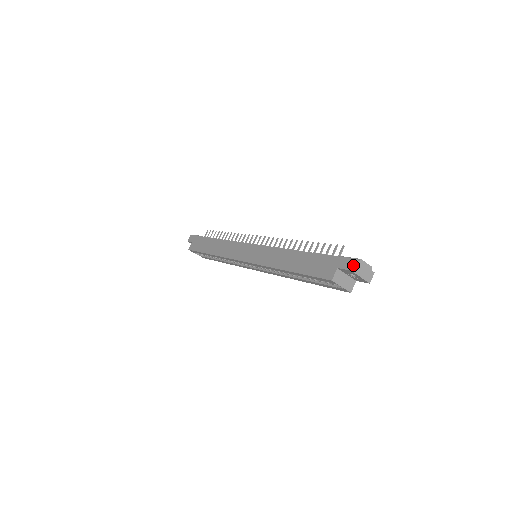
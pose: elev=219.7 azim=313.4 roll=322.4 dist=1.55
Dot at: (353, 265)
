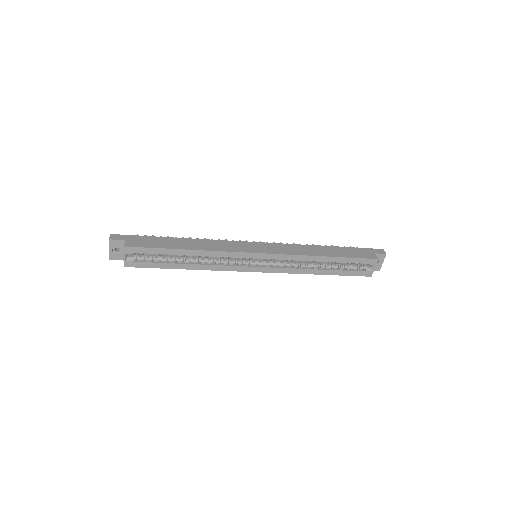
Dot at: (385, 252)
